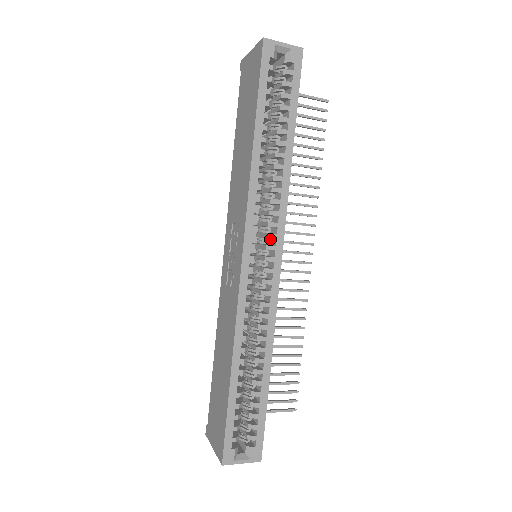
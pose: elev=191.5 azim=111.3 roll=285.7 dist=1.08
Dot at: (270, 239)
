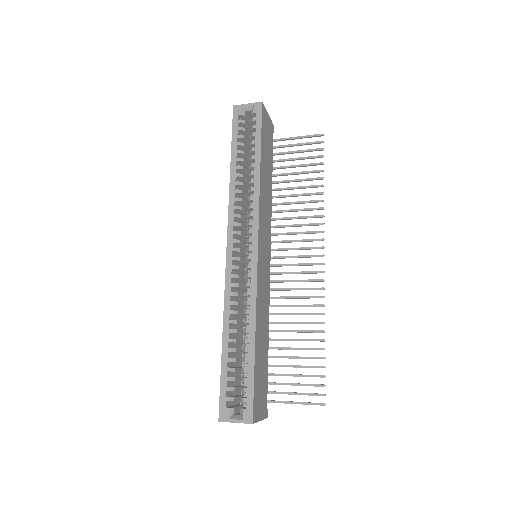
Dot at: occluded
